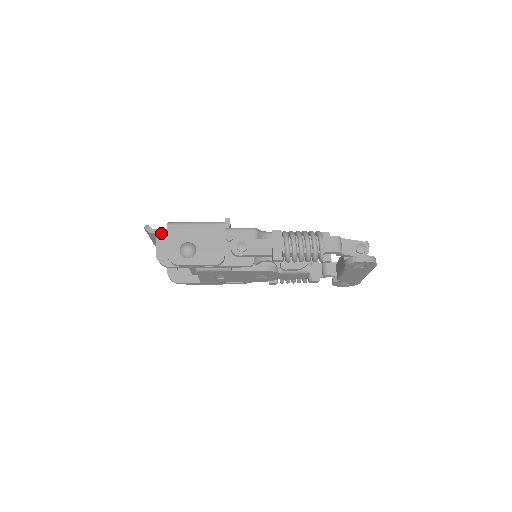
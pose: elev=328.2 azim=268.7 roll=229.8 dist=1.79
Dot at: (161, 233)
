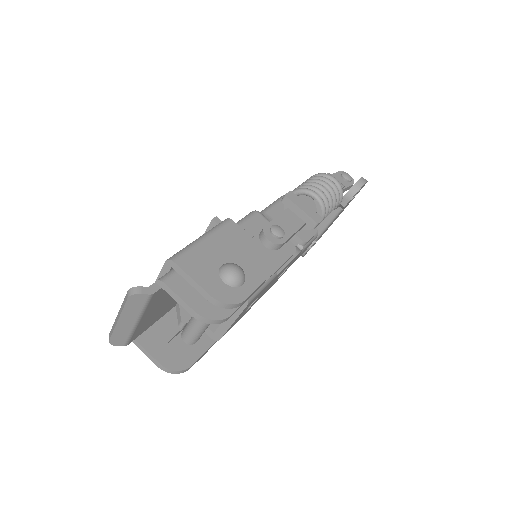
Dot at: (172, 281)
